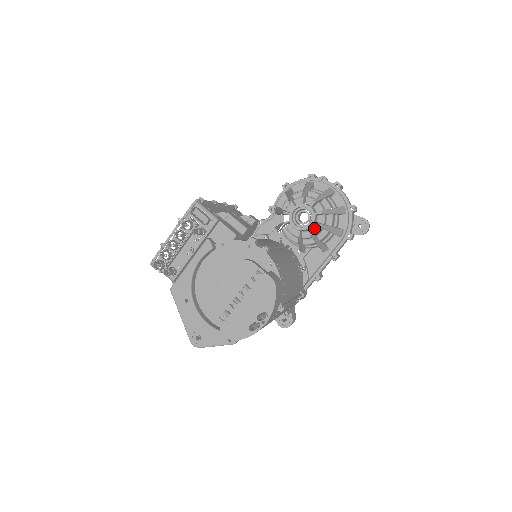
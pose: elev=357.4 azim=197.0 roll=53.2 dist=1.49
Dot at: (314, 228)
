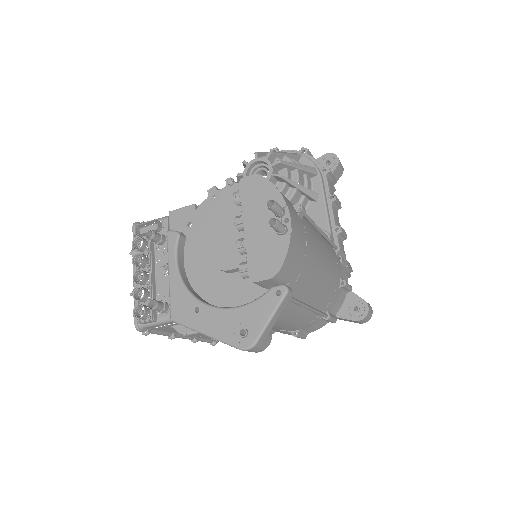
Dot at: occluded
